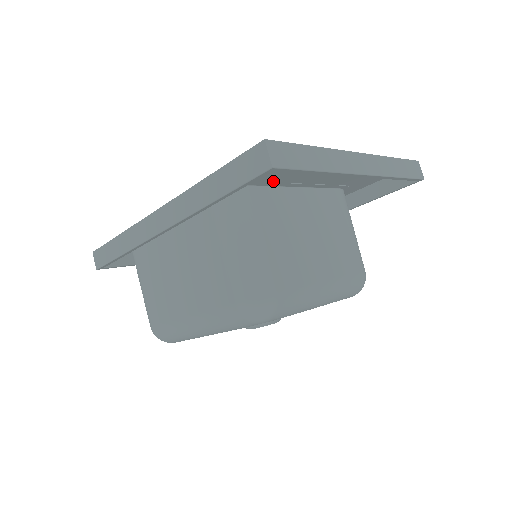
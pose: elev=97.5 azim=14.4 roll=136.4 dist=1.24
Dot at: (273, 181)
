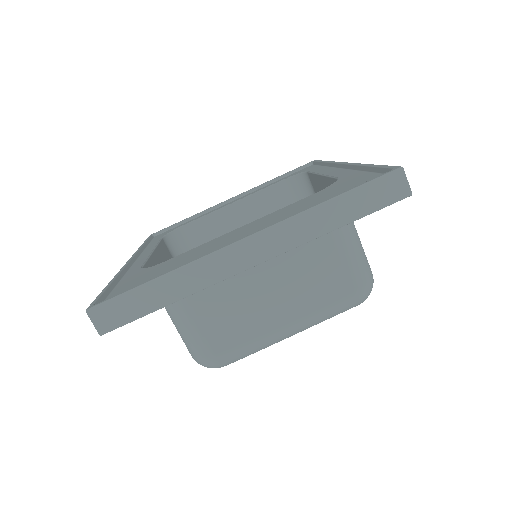
Dot at: (187, 253)
